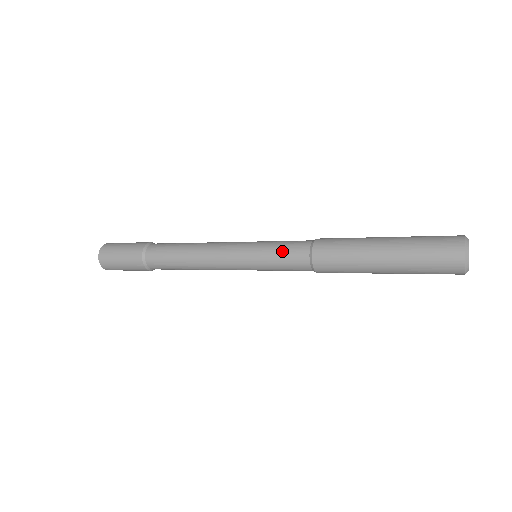
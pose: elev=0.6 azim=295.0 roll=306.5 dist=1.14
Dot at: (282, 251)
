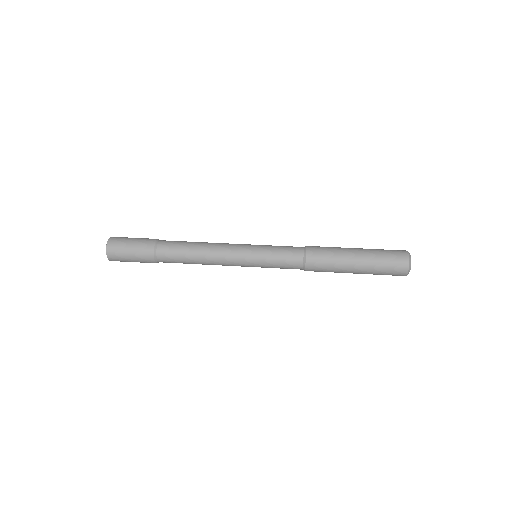
Dot at: (282, 249)
